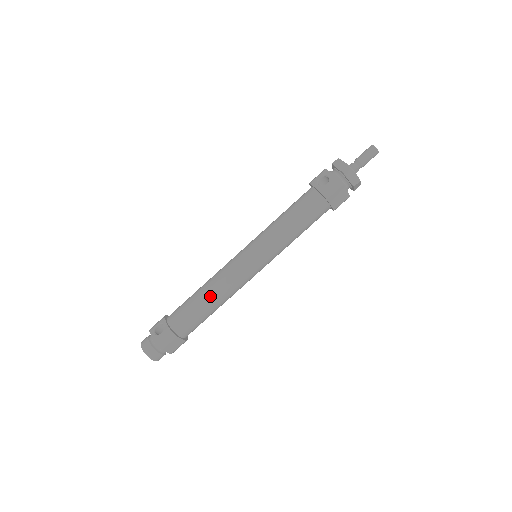
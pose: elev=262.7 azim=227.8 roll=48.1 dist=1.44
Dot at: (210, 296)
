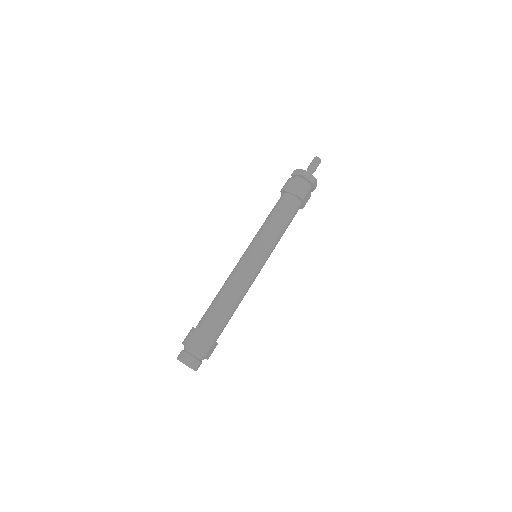
Dot at: (220, 290)
